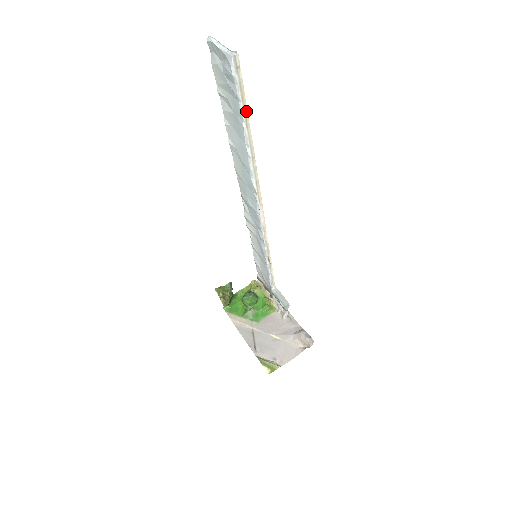
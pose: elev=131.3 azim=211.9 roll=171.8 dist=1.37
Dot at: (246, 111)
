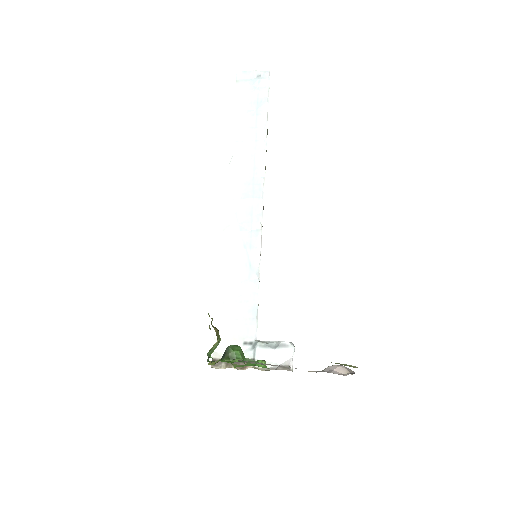
Dot at: occluded
